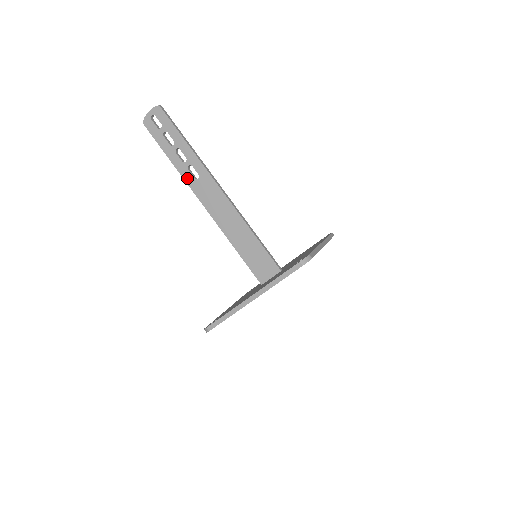
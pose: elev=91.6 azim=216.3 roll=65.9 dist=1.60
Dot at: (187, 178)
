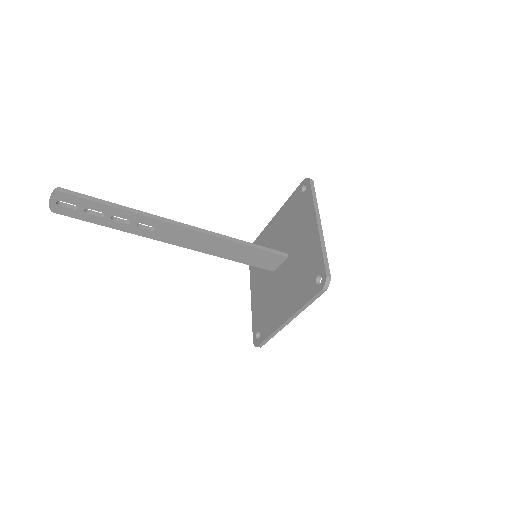
Dot at: (143, 234)
